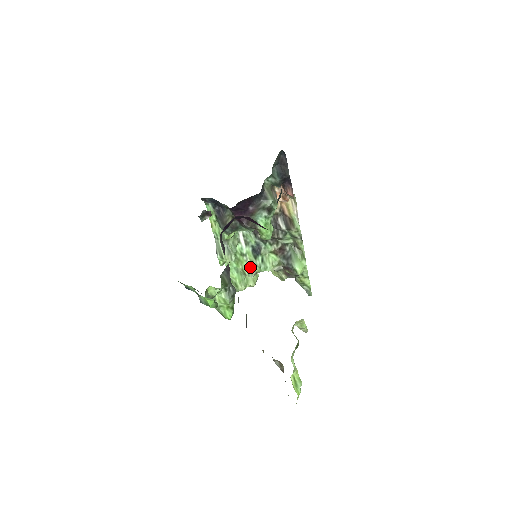
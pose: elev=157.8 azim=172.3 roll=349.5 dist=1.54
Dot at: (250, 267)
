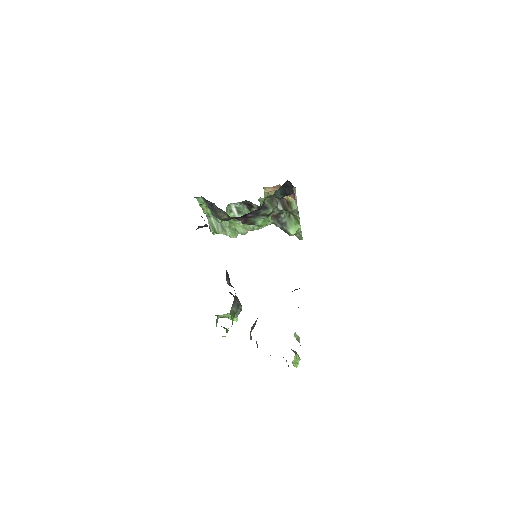
Dot at: (243, 228)
